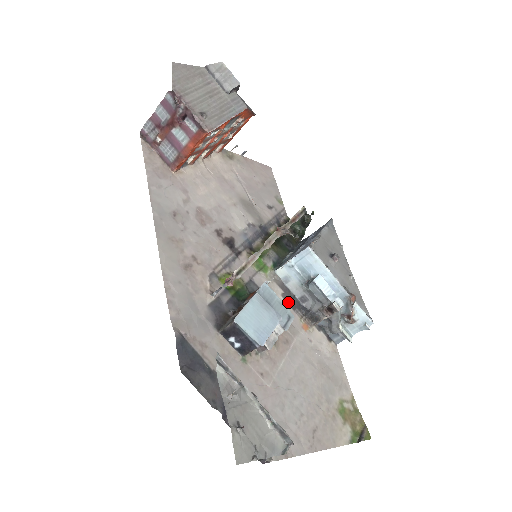
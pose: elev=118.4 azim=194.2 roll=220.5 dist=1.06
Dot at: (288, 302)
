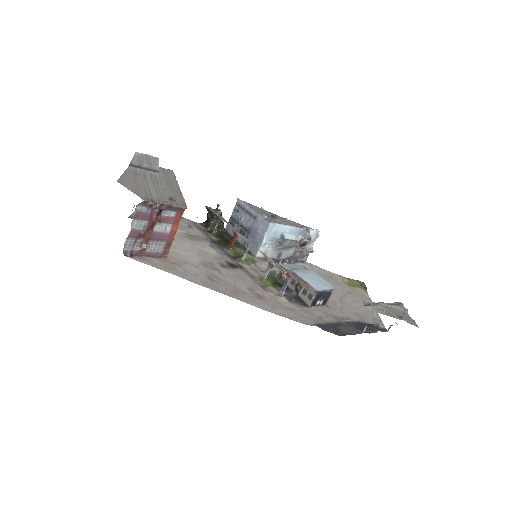
Dot at: occluded
